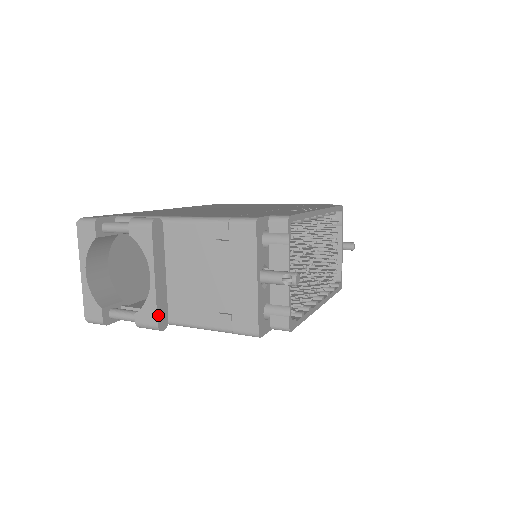
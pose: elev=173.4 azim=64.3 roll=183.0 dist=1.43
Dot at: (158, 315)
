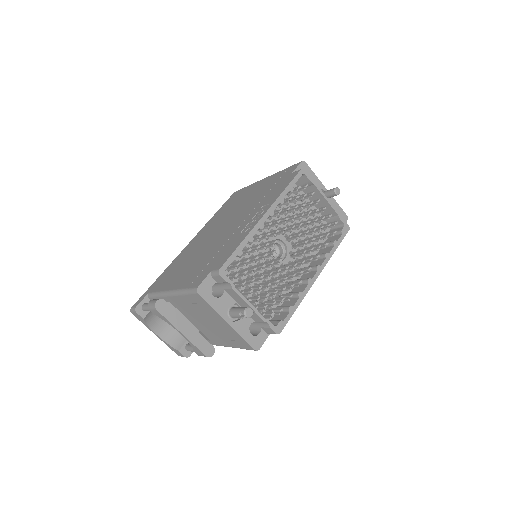
Dot at: (202, 351)
